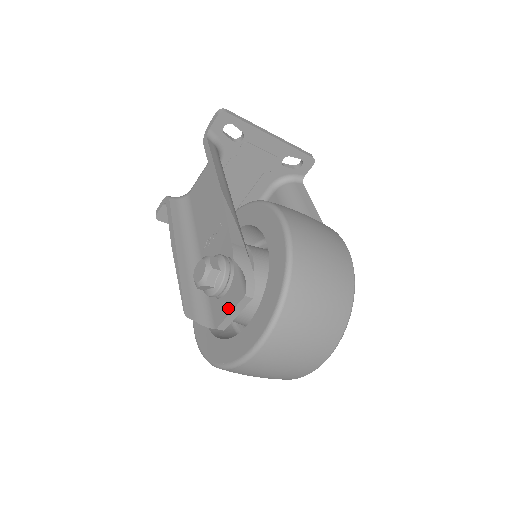
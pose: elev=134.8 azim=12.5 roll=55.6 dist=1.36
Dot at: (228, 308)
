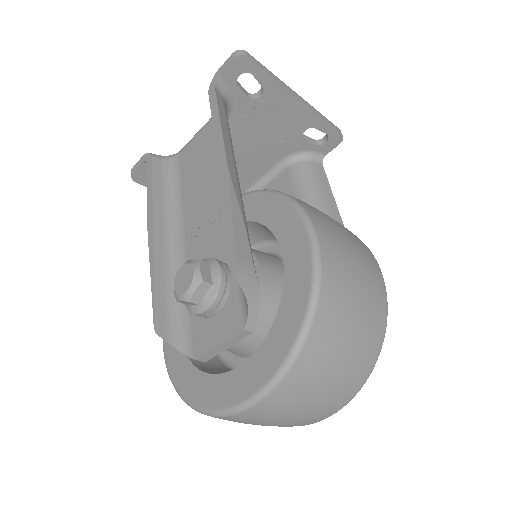
Dot at: (216, 337)
